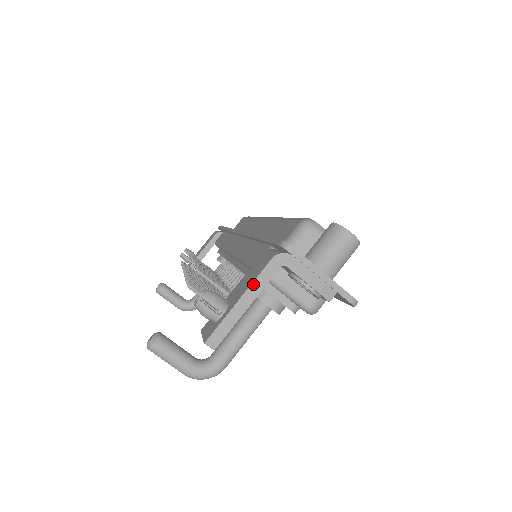
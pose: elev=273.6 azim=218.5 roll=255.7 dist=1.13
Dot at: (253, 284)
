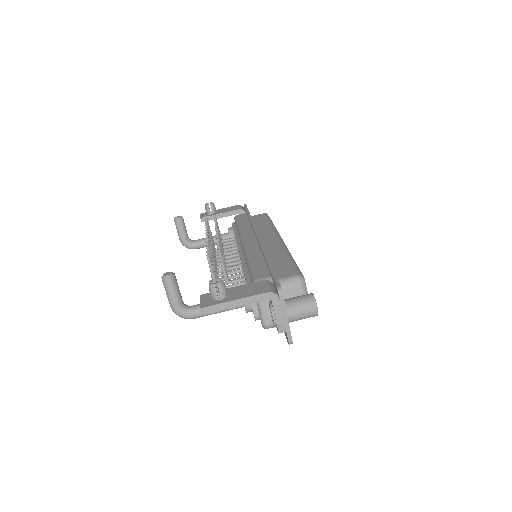
Dot at: (248, 298)
